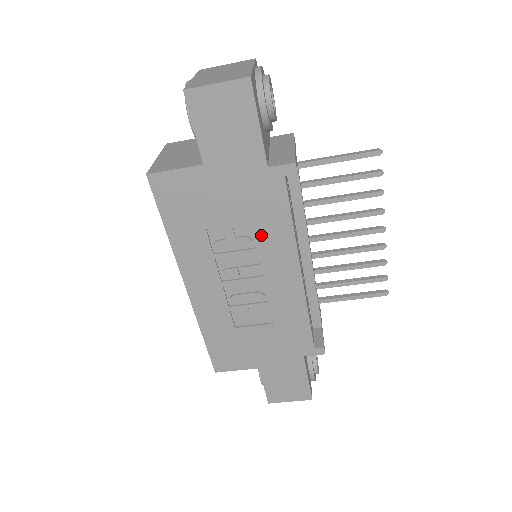
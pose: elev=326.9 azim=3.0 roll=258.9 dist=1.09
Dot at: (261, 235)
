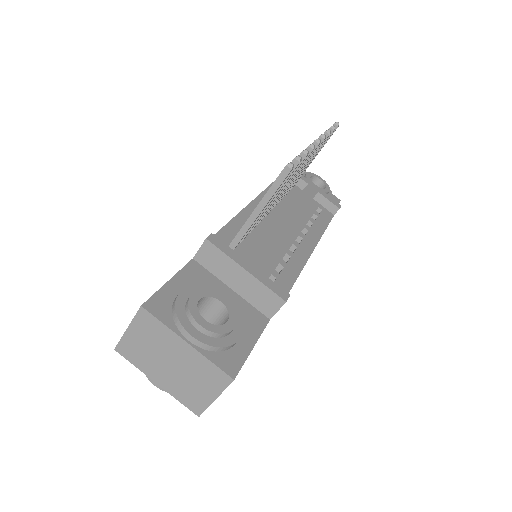
Dot at: occluded
